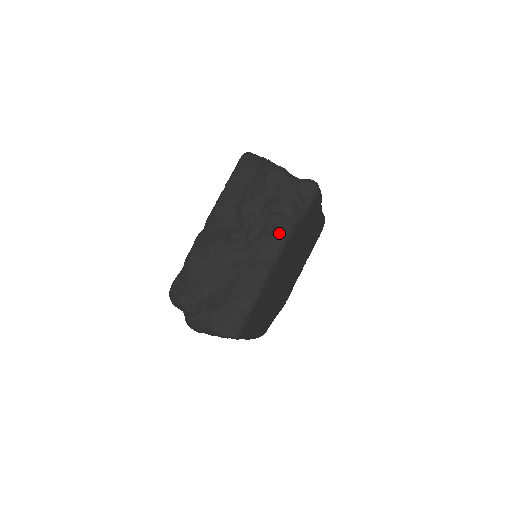
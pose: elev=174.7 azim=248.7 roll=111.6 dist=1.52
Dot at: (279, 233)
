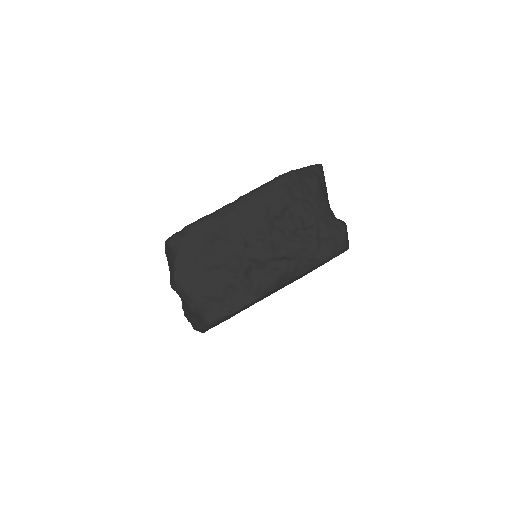
Dot at: occluded
